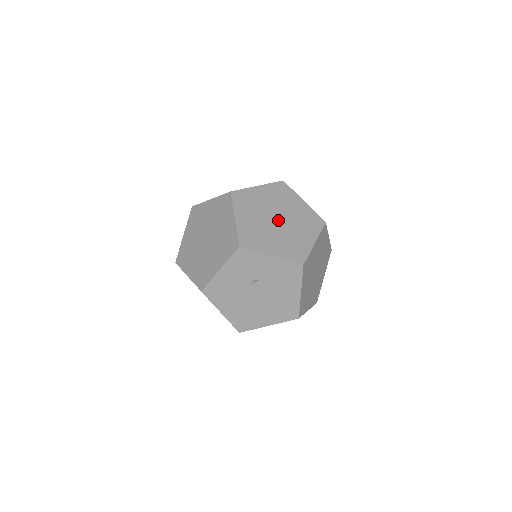
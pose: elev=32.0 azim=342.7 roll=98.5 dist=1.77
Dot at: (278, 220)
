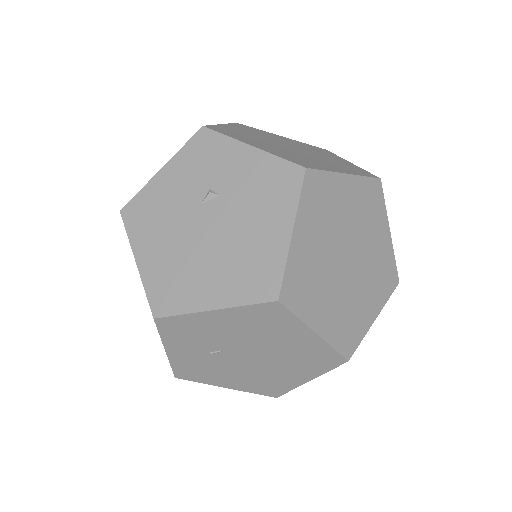
Dot at: (292, 148)
